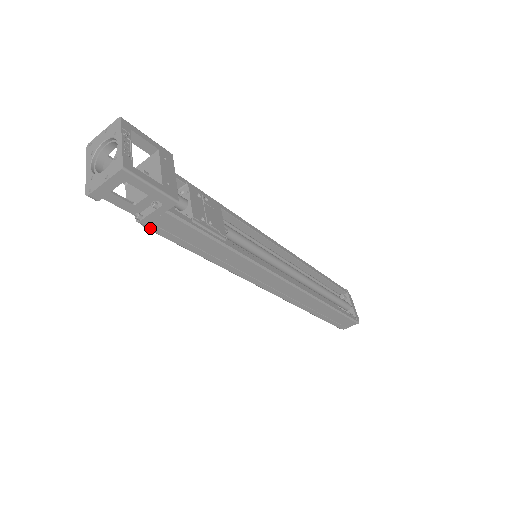
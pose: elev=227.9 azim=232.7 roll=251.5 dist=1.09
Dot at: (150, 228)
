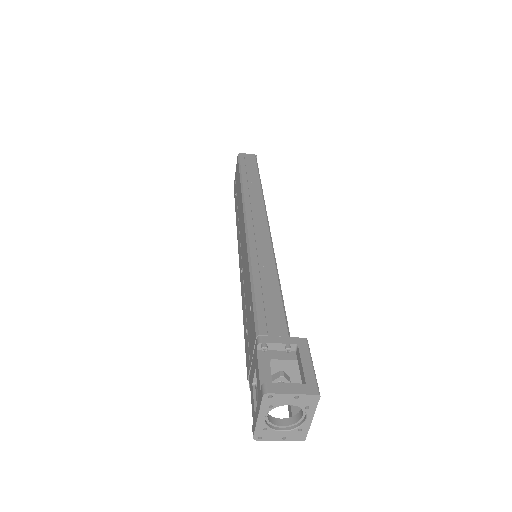
Dot at: occluded
